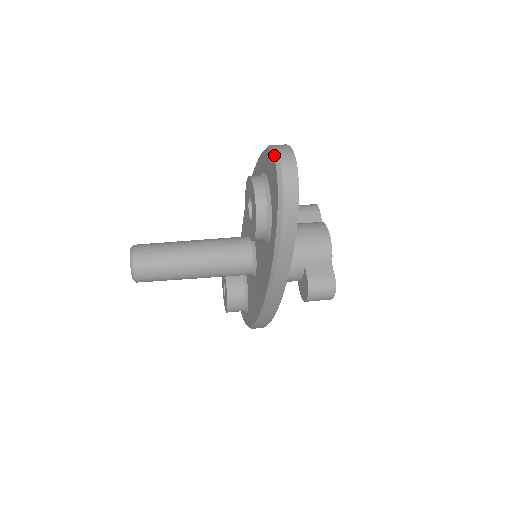
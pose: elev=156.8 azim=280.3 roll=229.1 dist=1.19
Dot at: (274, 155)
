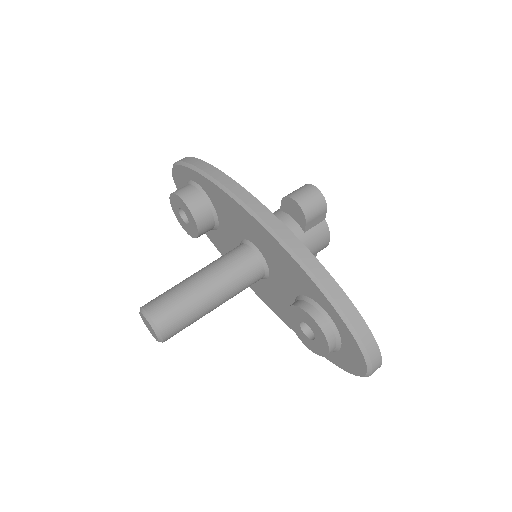
Dot at: (368, 370)
